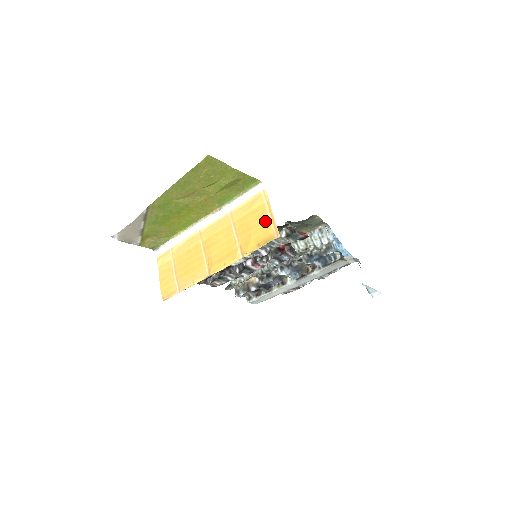
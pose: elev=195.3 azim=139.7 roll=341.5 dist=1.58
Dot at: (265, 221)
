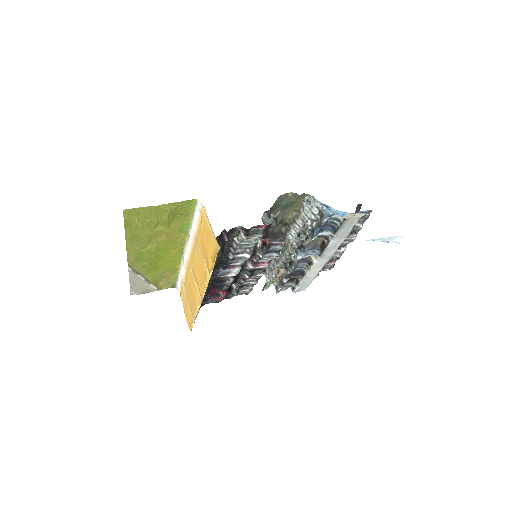
Dot at: (210, 236)
